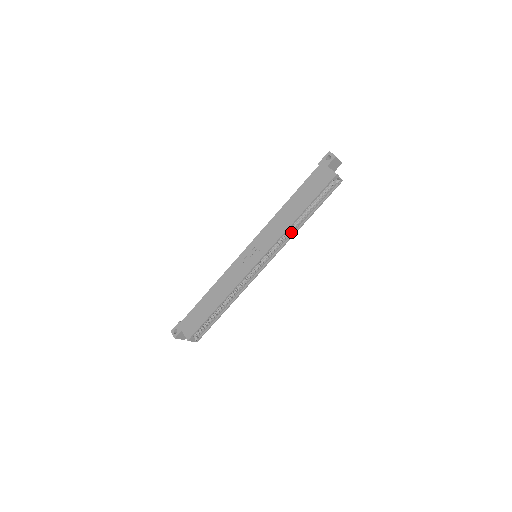
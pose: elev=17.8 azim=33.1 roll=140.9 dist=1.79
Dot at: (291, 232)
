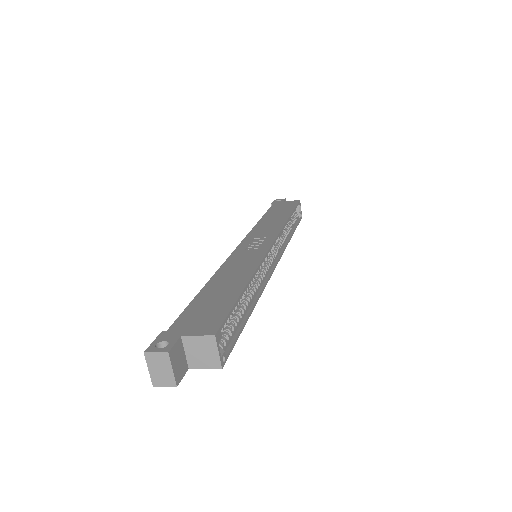
Dot at: (284, 239)
